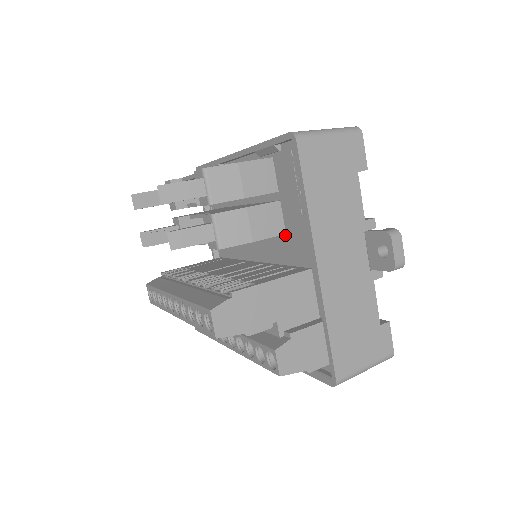
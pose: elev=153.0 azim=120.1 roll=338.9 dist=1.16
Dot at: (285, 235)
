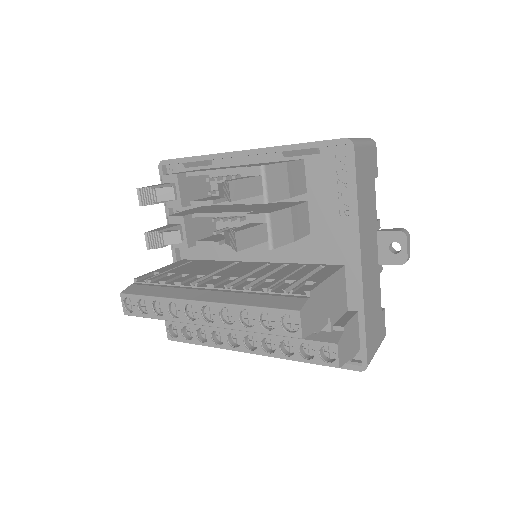
Dot at: (309, 234)
